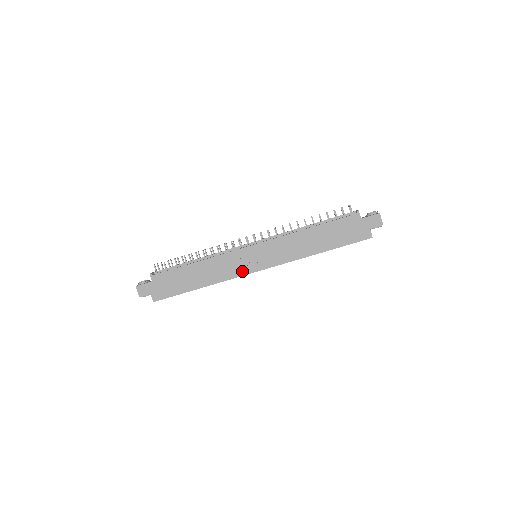
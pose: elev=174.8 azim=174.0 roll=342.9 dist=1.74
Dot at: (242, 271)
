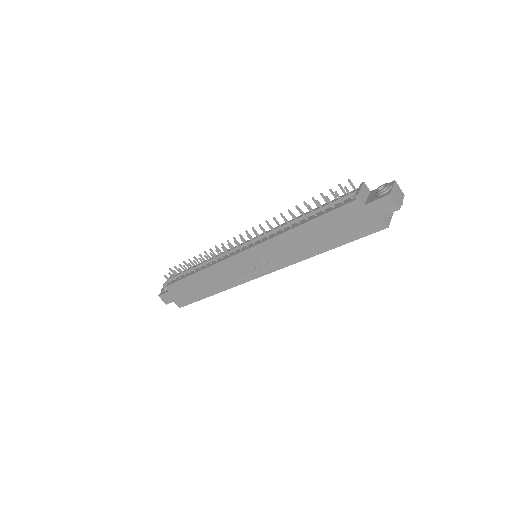
Dot at: (245, 277)
